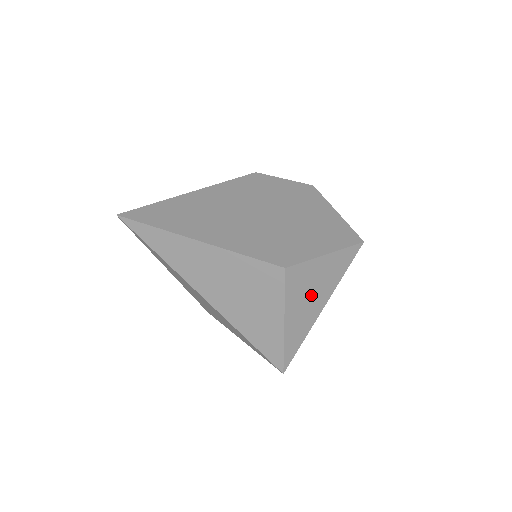
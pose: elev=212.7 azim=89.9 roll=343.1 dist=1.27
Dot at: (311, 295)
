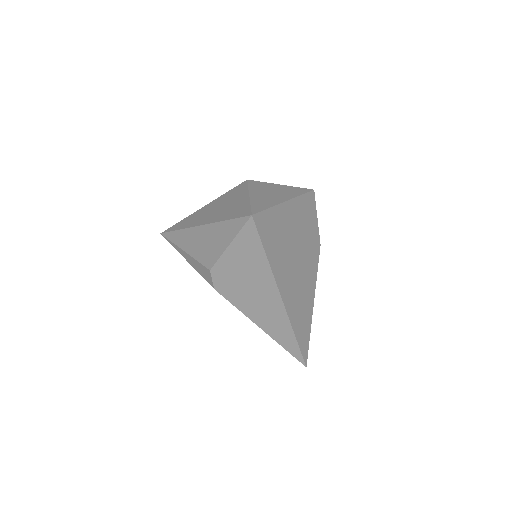
Dot at: (272, 193)
